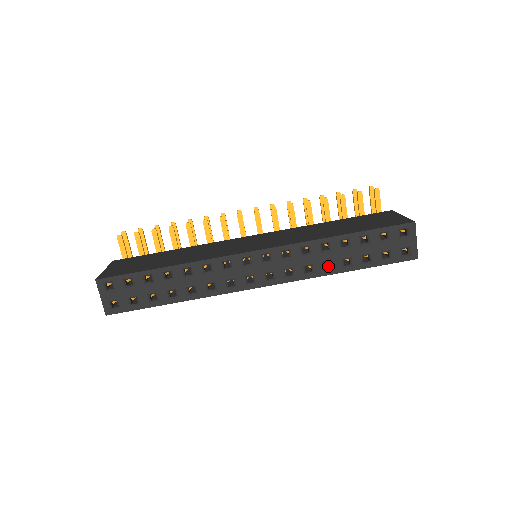
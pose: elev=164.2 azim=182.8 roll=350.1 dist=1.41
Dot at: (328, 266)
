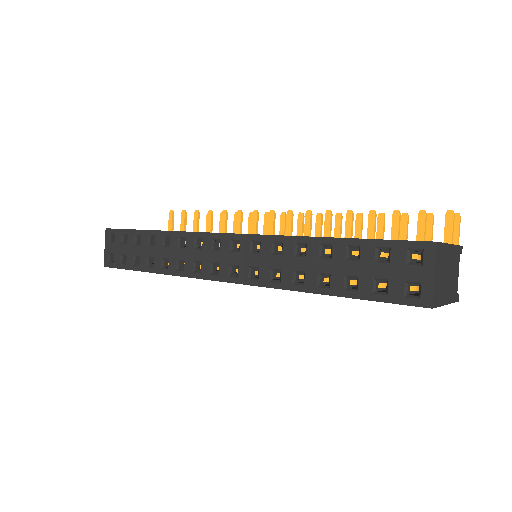
Dot at: occluded
